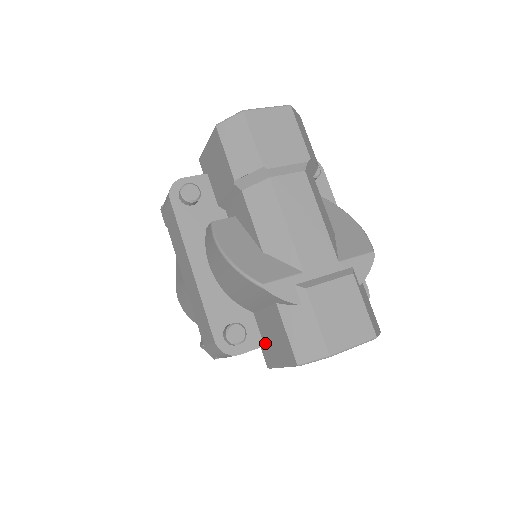
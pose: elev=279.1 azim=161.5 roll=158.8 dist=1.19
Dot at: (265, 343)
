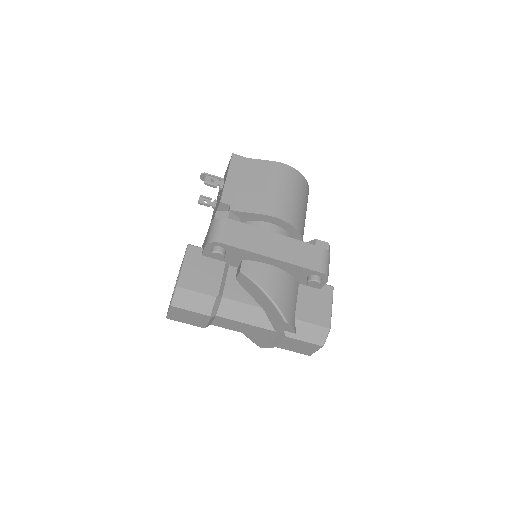
Dot at: occluded
